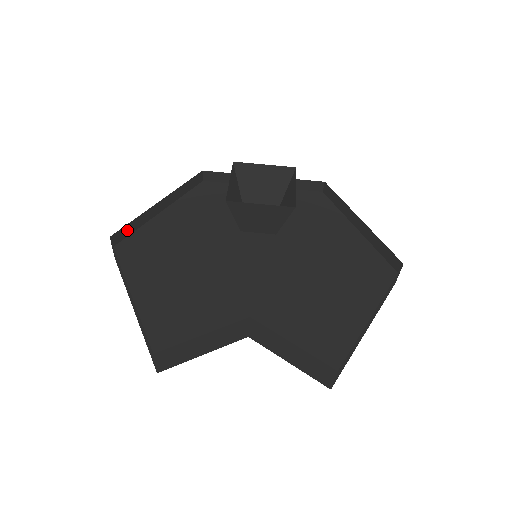
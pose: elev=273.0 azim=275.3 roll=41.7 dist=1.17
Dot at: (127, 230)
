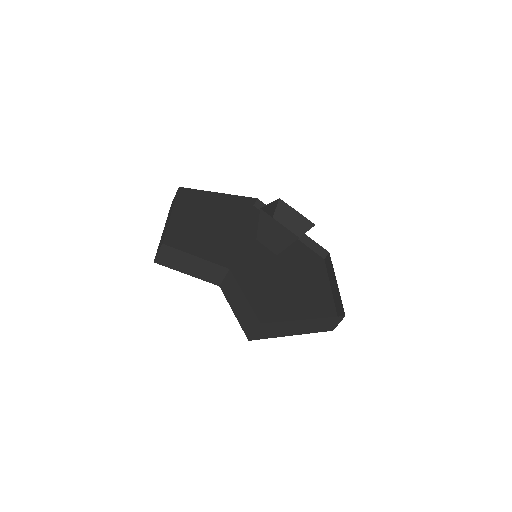
Dot at: (191, 193)
